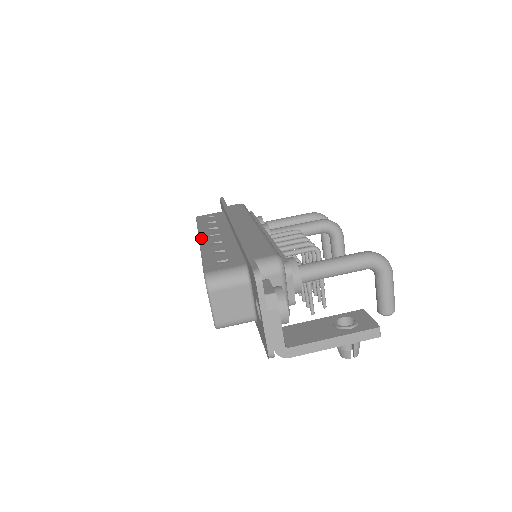
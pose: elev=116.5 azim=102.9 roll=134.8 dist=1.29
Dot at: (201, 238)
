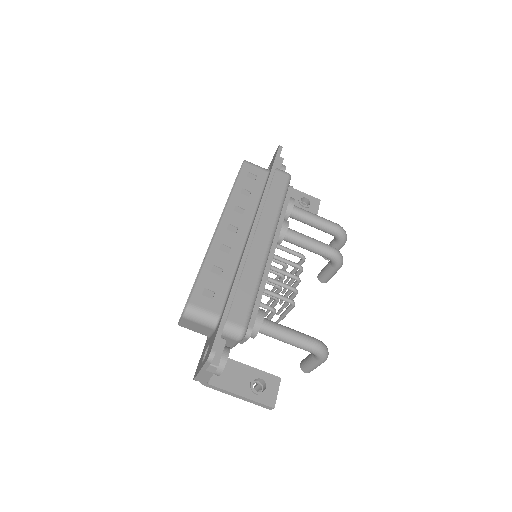
Dot at: (221, 224)
